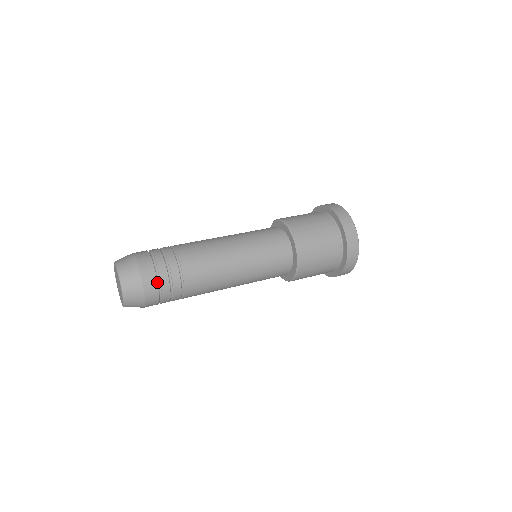
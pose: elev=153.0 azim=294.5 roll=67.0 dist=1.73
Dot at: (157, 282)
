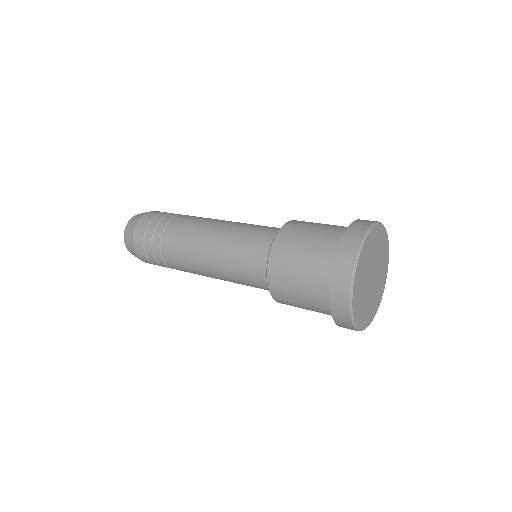
Dot at: (154, 216)
